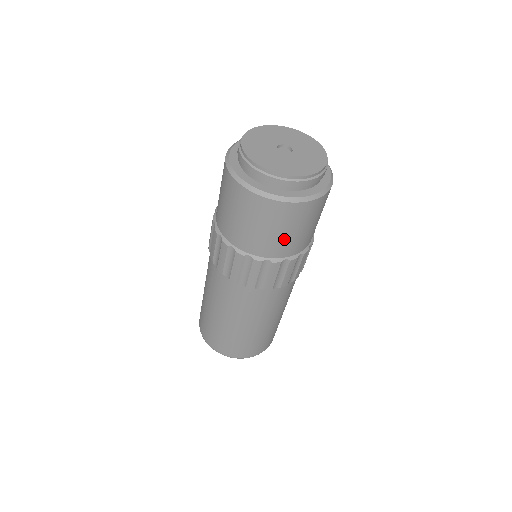
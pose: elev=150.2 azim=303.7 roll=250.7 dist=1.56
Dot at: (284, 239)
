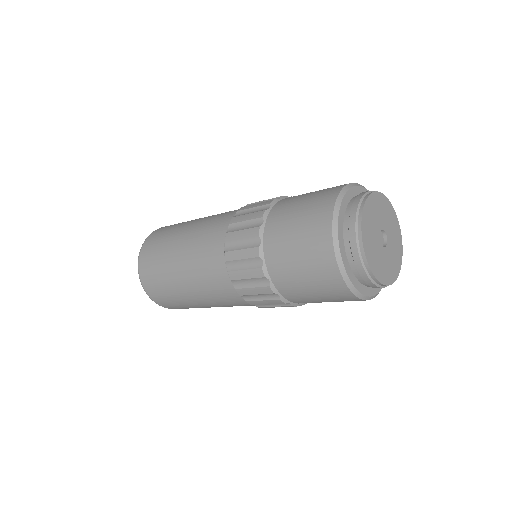
Dot at: occluded
